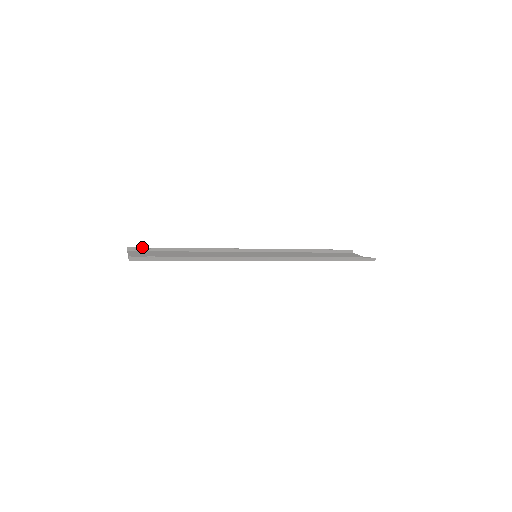
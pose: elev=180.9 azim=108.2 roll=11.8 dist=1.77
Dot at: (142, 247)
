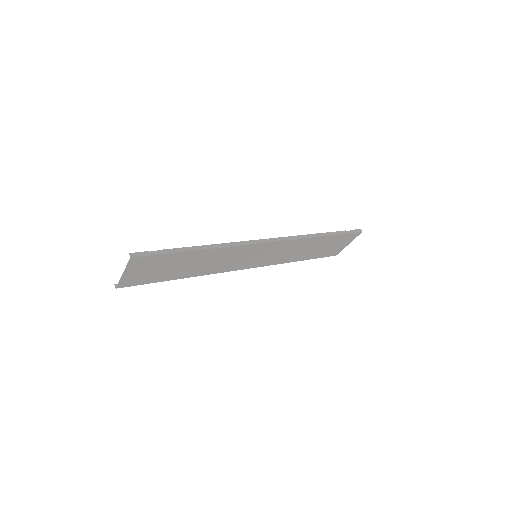
Dot at: occluded
